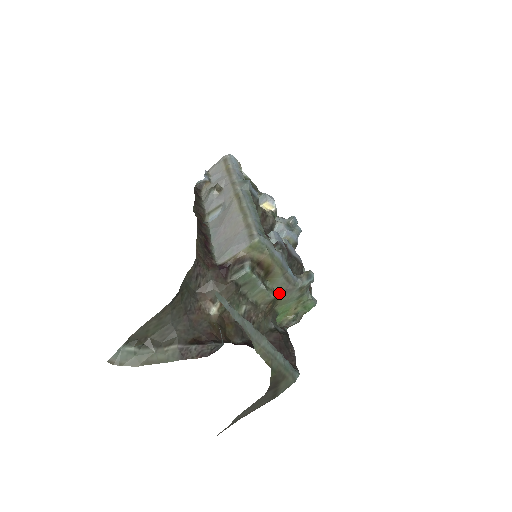
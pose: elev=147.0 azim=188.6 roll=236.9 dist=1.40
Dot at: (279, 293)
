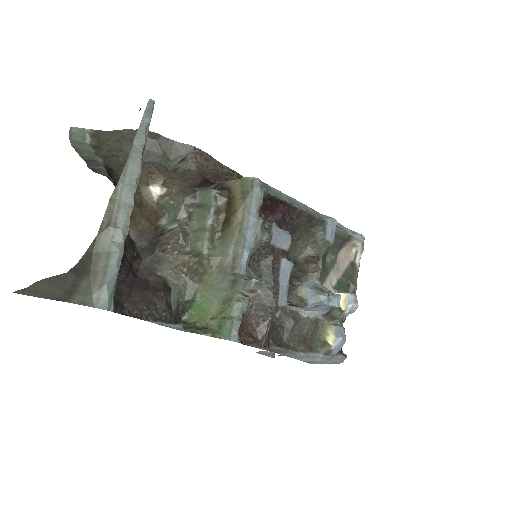
Dot at: (214, 260)
